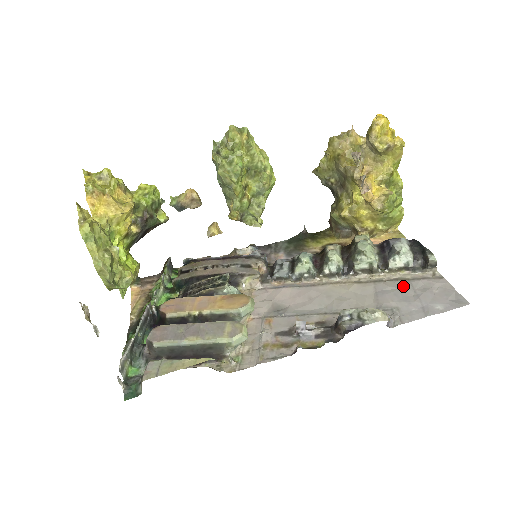
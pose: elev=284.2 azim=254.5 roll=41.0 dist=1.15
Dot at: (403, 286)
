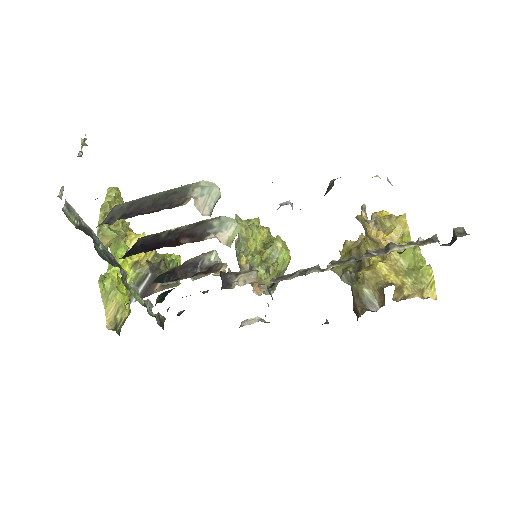
Dot at: occluded
